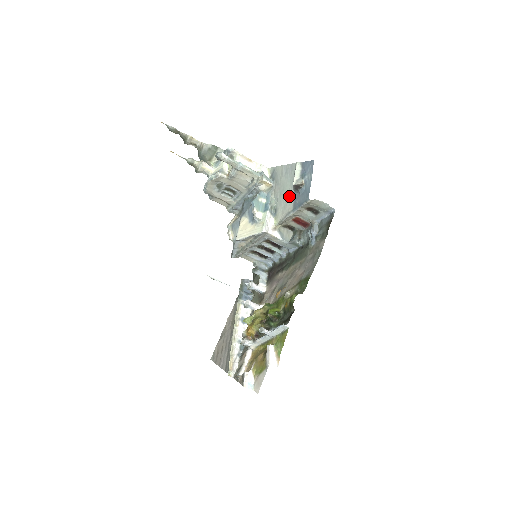
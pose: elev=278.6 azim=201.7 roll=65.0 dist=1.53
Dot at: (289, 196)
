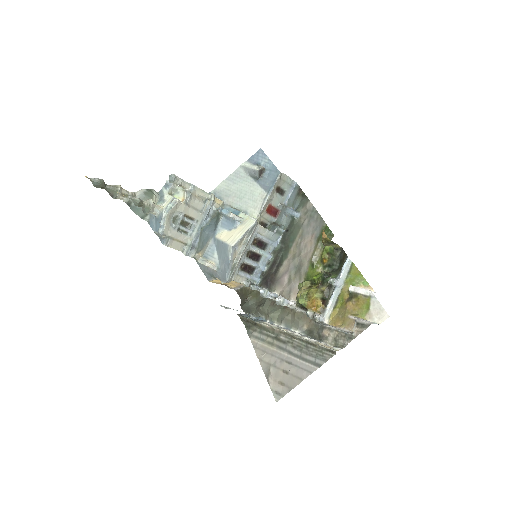
Dot at: (253, 189)
